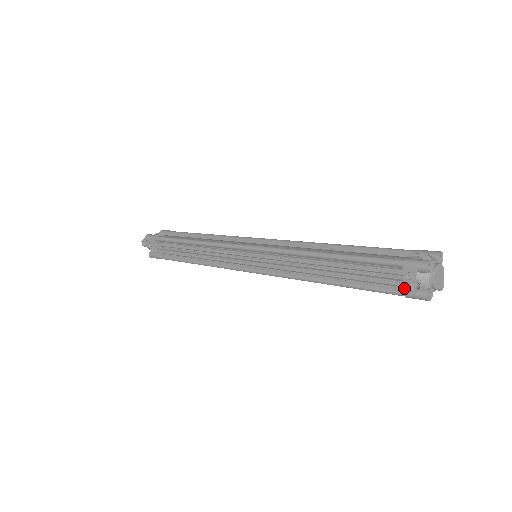
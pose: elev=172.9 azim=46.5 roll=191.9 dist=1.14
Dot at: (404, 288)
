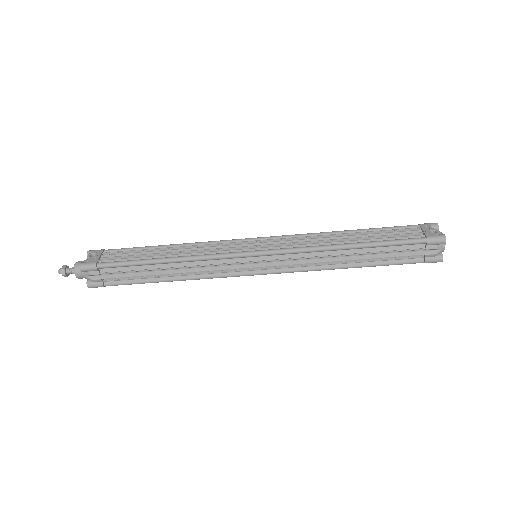
Dot at: (425, 234)
